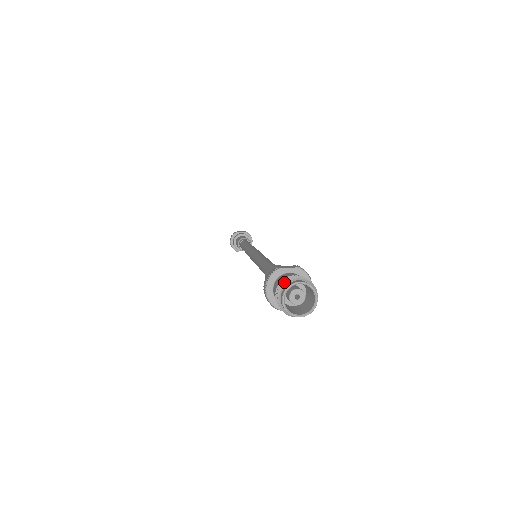
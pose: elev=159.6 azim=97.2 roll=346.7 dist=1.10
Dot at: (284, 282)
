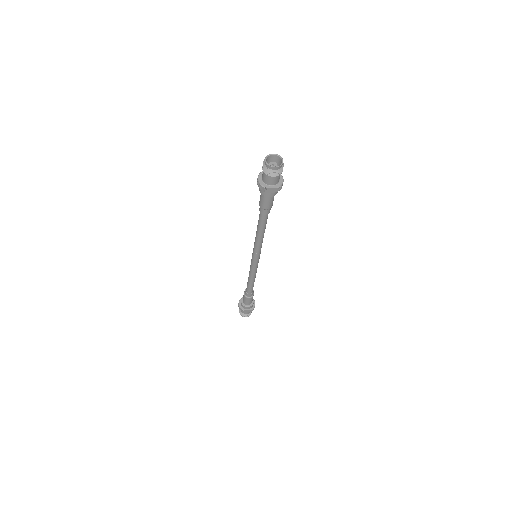
Dot at: occluded
